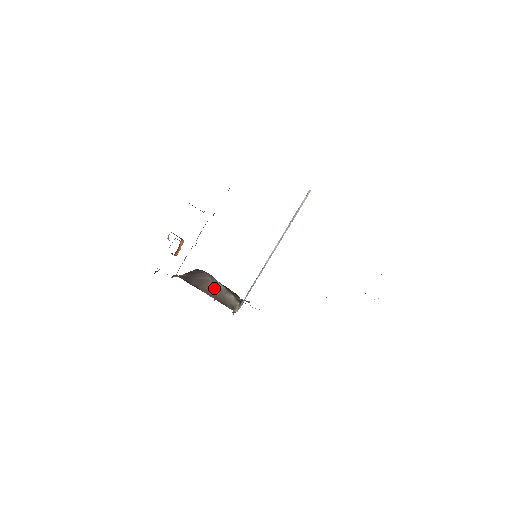
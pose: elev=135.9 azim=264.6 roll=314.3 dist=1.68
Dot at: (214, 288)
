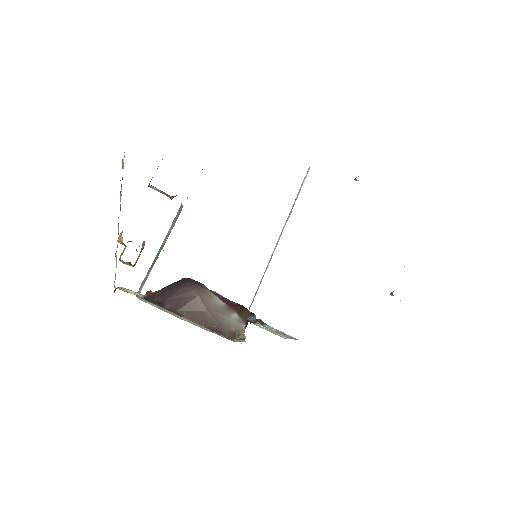
Dot at: (203, 308)
